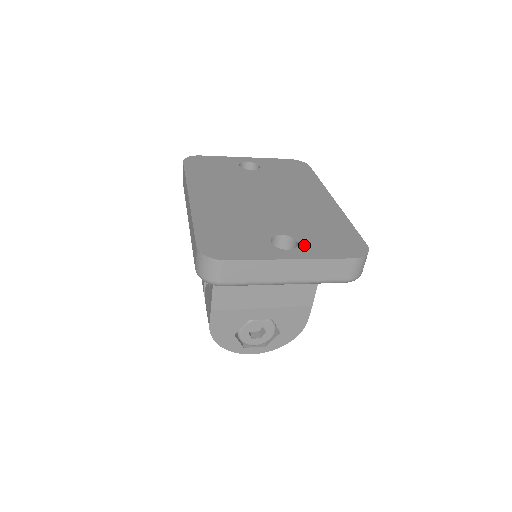
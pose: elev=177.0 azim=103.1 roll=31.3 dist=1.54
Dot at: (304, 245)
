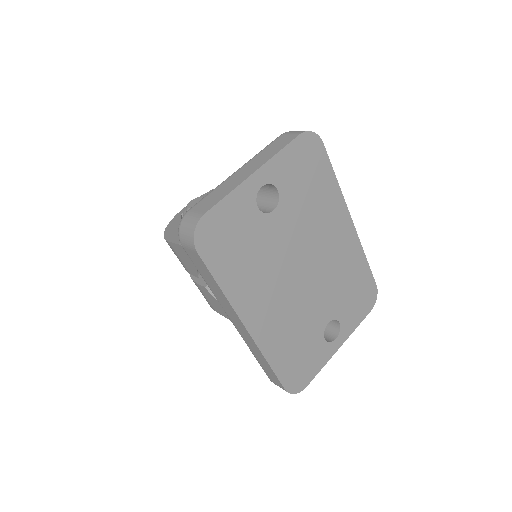
Dot at: (344, 323)
